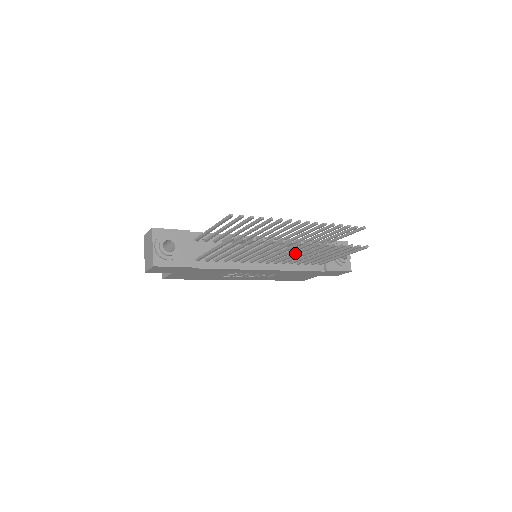
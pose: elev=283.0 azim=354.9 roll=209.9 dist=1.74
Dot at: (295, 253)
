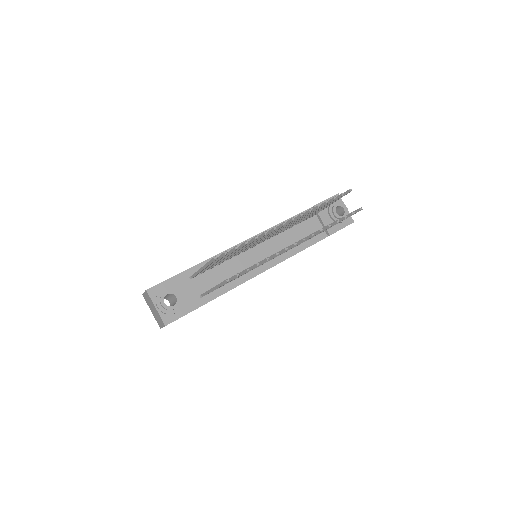
Dot at: occluded
